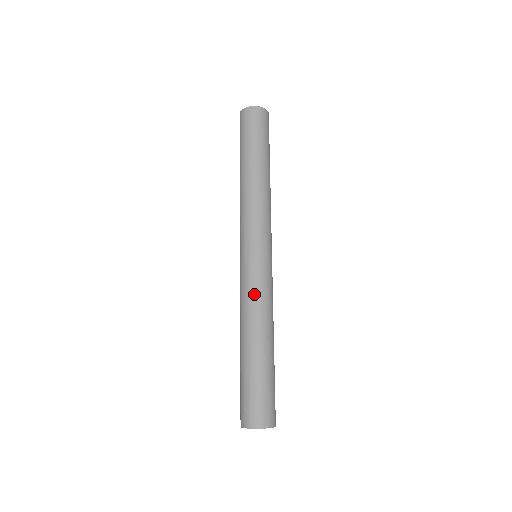
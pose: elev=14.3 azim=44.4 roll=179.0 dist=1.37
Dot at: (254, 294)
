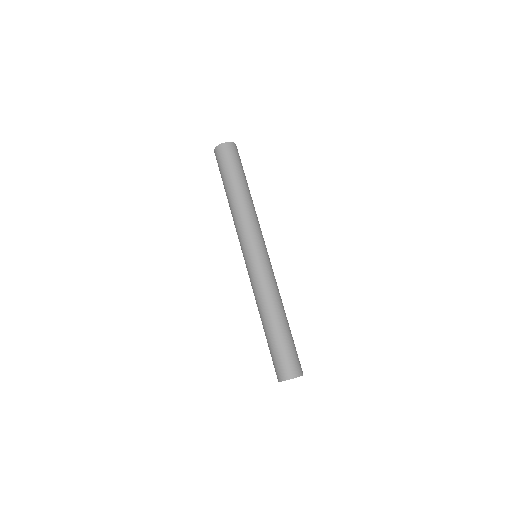
Dot at: (272, 282)
